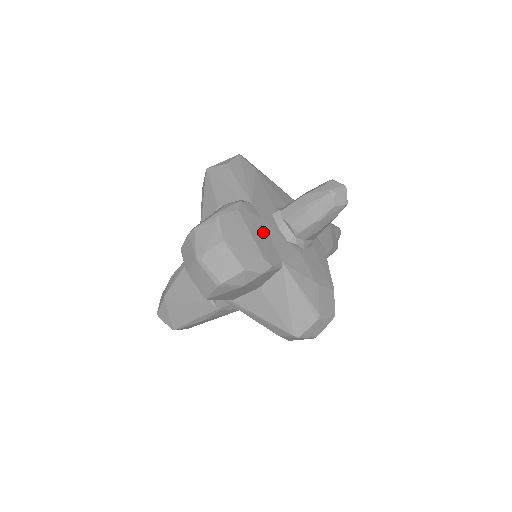
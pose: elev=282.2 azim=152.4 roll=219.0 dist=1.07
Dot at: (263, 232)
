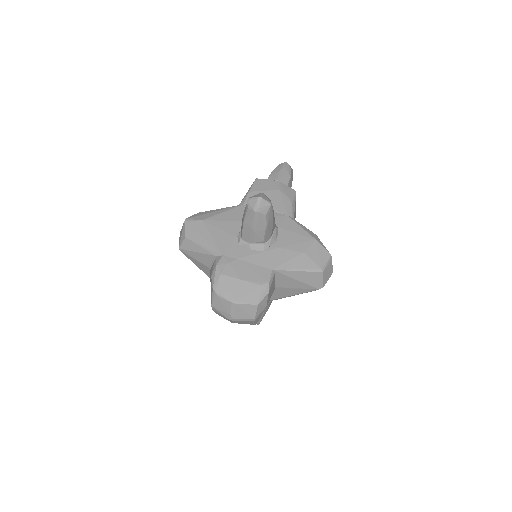
Dot at: (245, 267)
